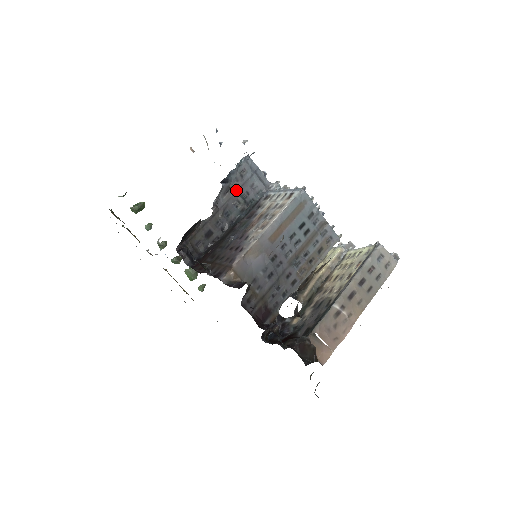
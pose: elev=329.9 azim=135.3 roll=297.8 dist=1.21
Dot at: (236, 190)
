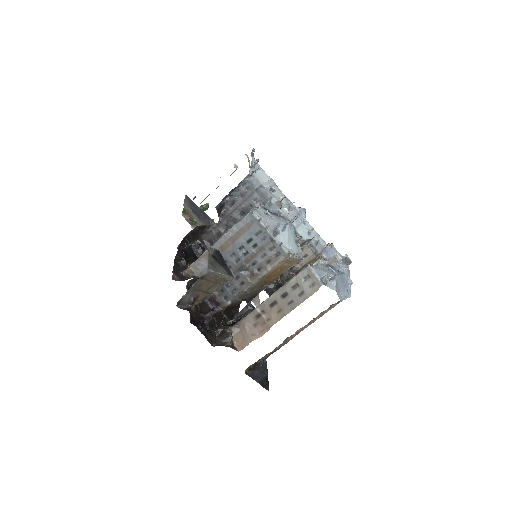
Dot at: (241, 203)
